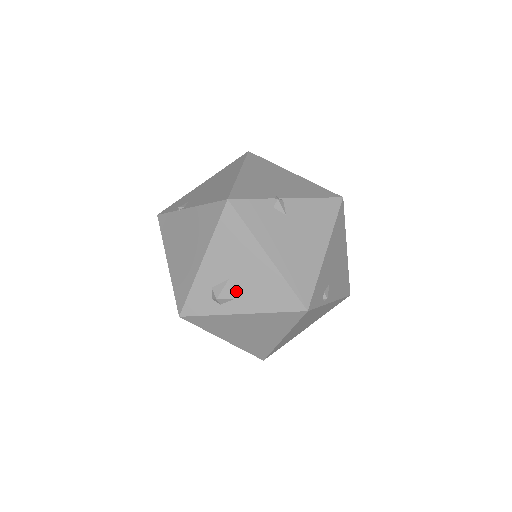
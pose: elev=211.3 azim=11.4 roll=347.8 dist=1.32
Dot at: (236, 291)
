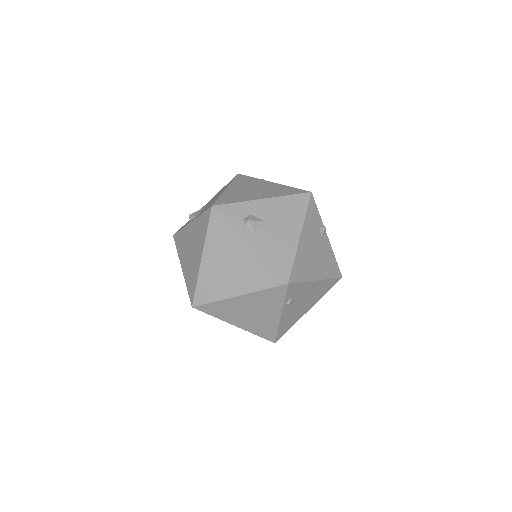
Dot at: (262, 231)
